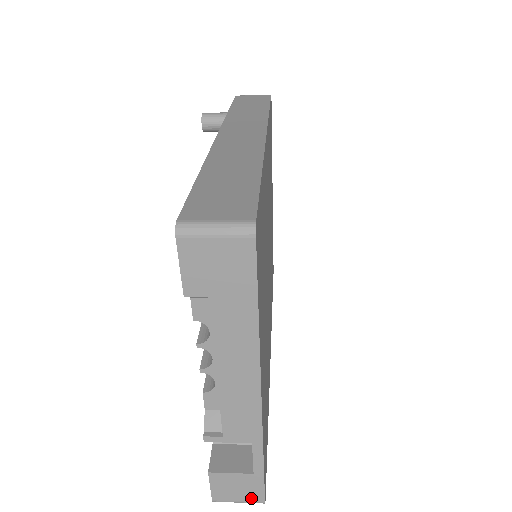
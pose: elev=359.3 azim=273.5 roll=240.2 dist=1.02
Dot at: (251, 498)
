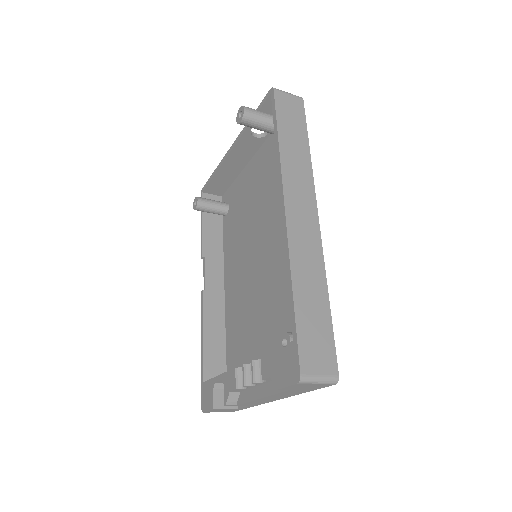
Dot at: occluded
